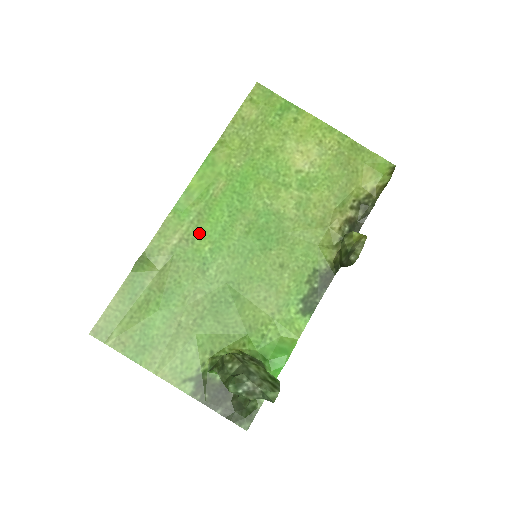
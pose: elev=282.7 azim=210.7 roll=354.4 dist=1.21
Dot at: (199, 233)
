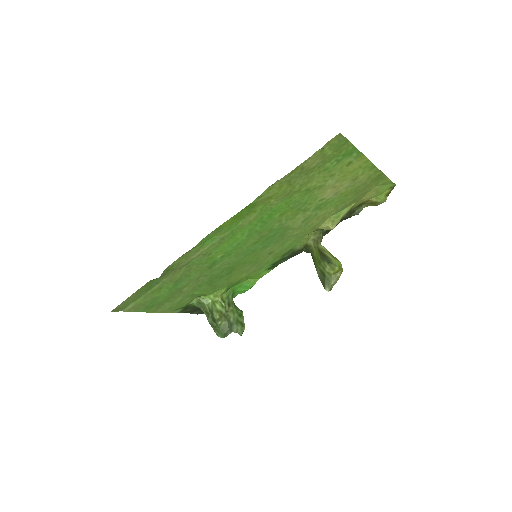
Dot at: (217, 250)
